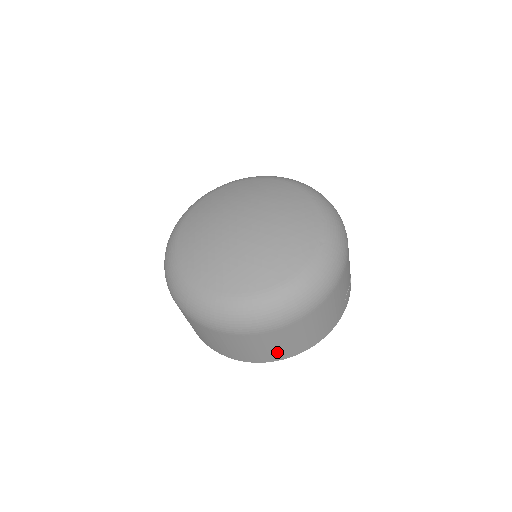
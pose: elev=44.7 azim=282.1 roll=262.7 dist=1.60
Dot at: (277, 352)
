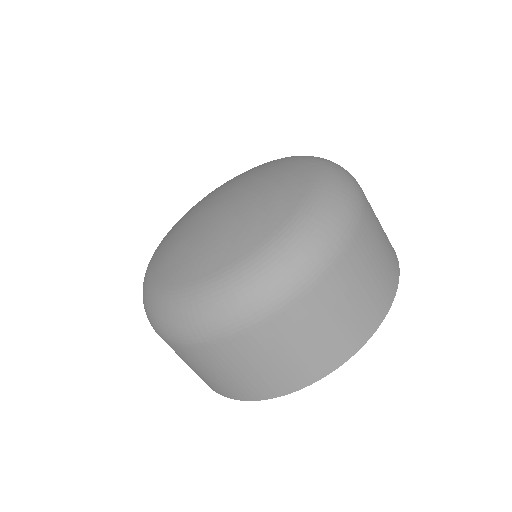
Dot at: (352, 326)
